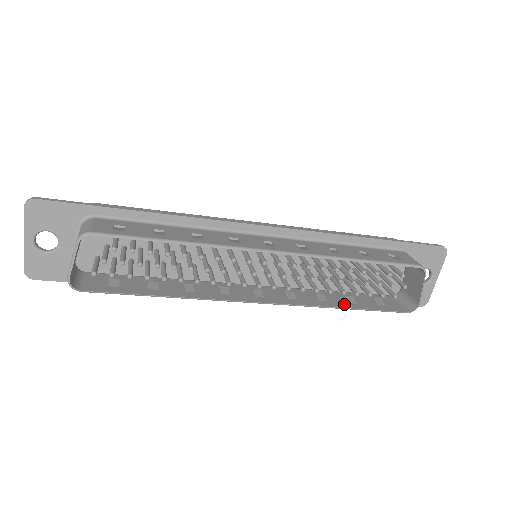
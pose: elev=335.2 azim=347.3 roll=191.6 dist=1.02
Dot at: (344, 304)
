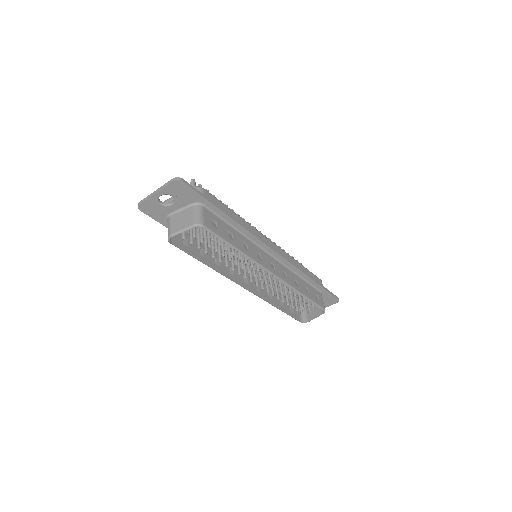
Dot at: (278, 305)
